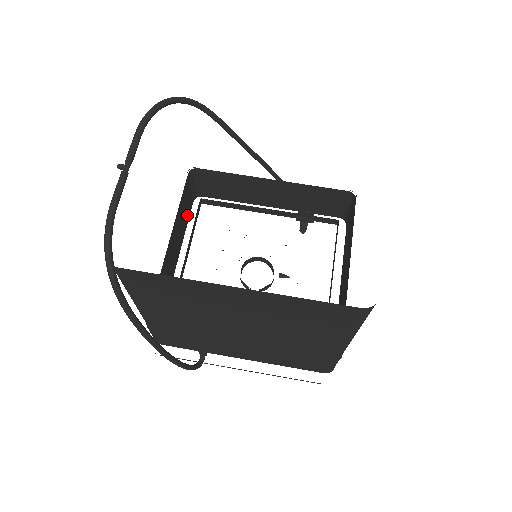
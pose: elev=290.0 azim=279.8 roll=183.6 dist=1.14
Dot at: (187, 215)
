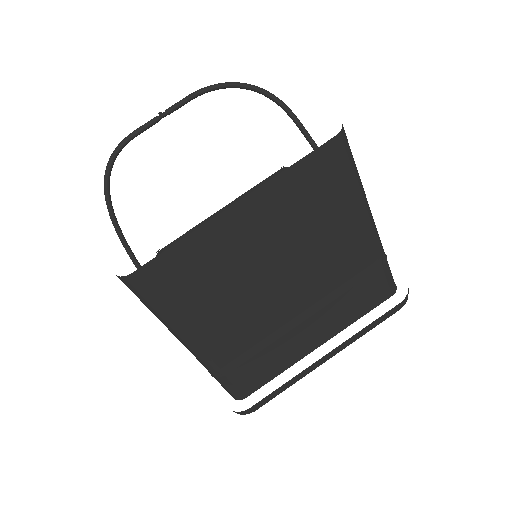
Dot at: occluded
